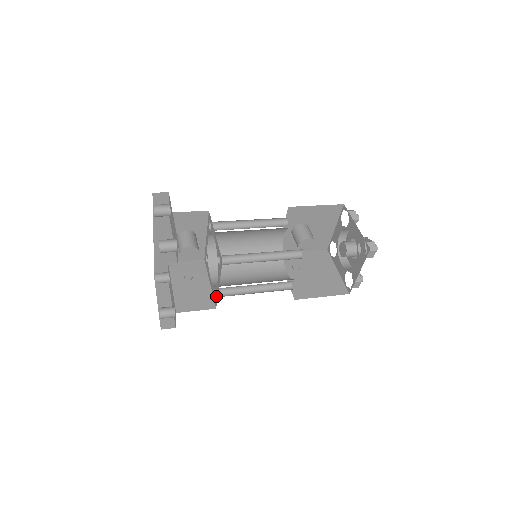
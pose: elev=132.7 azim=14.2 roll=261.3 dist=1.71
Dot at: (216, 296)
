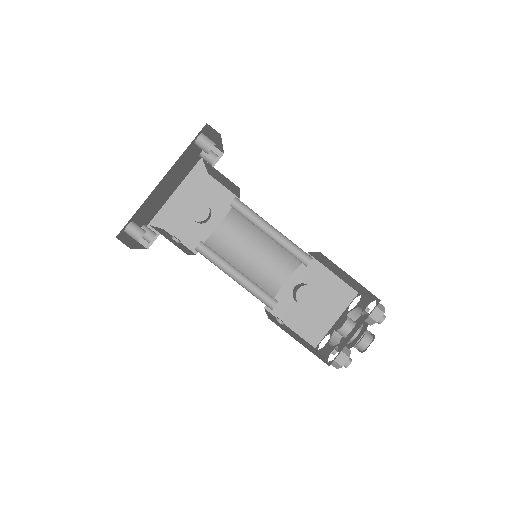
Dot at: occluded
